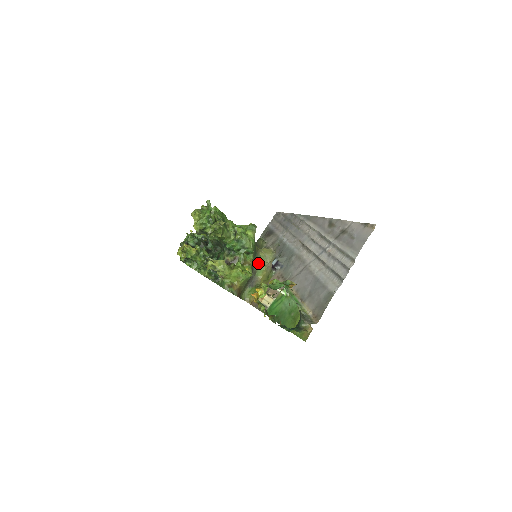
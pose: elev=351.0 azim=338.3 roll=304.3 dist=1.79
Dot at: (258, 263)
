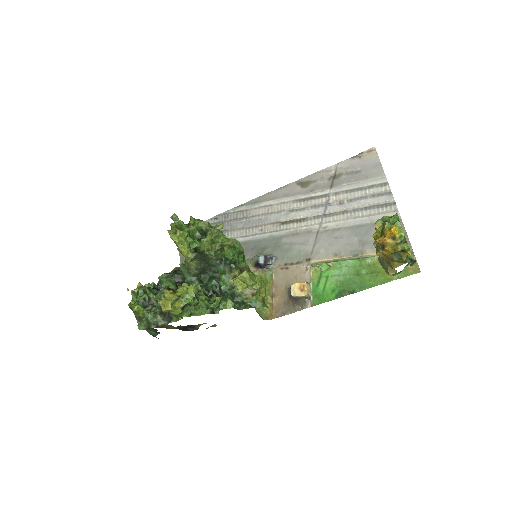
Dot at: occluded
